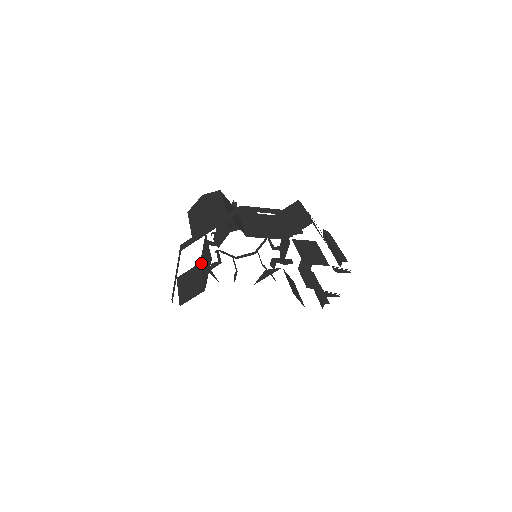
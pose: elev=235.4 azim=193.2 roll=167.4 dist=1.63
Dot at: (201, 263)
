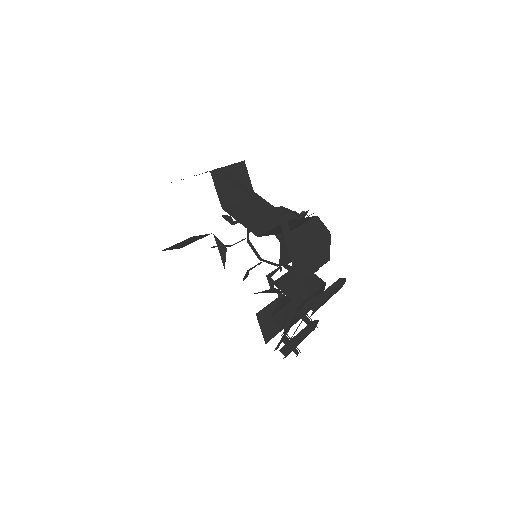
Dot at: occluded
